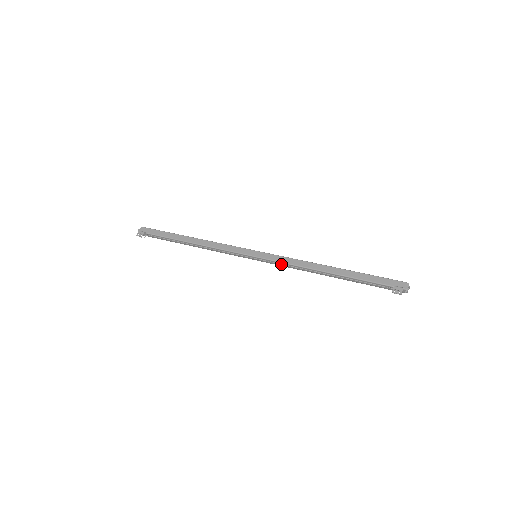
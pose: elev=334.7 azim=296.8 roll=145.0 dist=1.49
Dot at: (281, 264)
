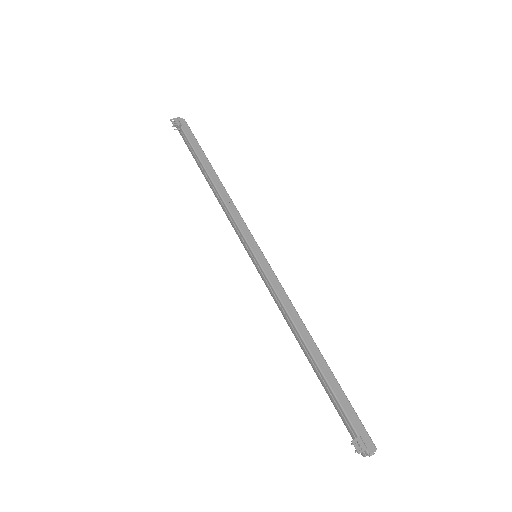
Dot at: (271, 289)
